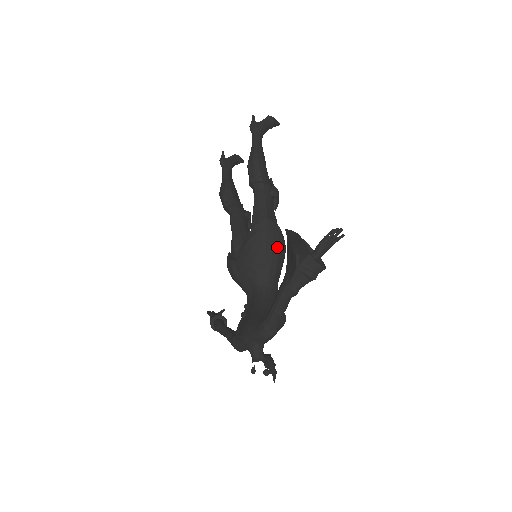
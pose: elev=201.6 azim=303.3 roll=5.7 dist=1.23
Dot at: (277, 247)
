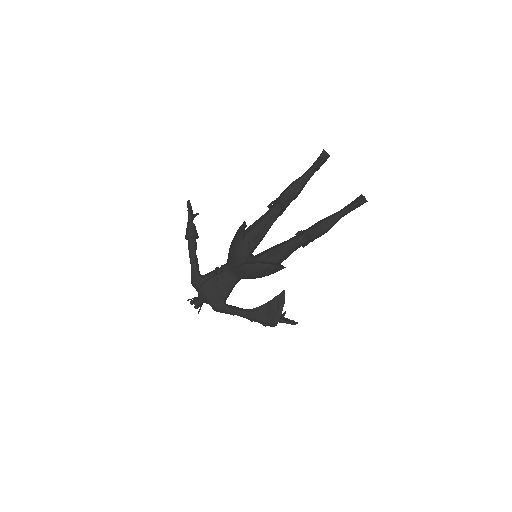
Dot at: occluded
